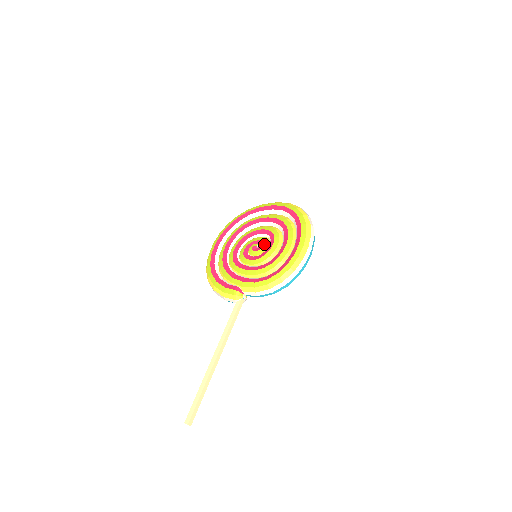
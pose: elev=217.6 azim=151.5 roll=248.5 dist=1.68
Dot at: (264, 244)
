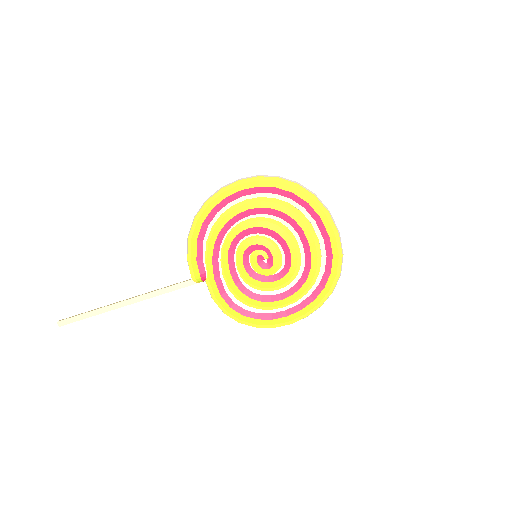
Dot at: (271, 269)
